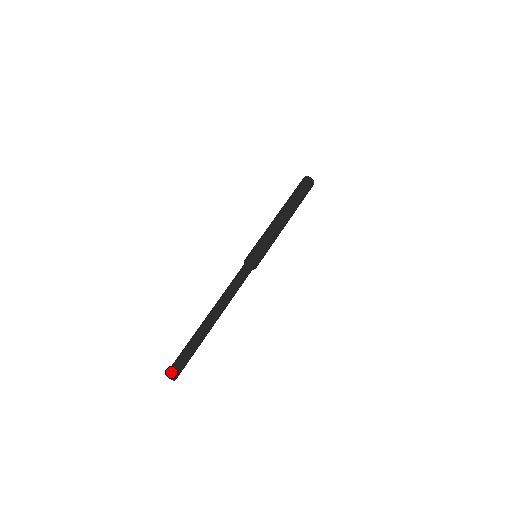
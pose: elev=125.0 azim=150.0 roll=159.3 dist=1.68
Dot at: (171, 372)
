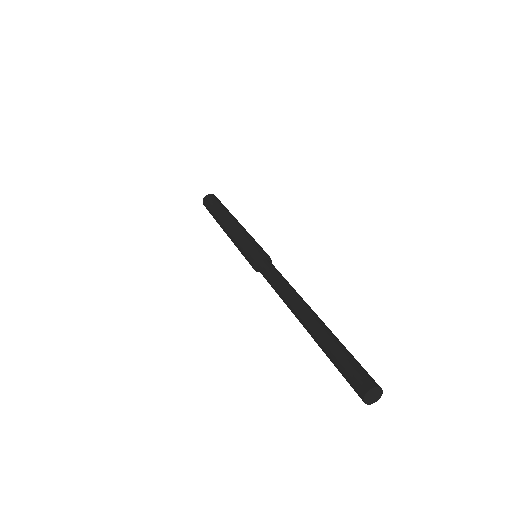
Dot at: (372, 382)
